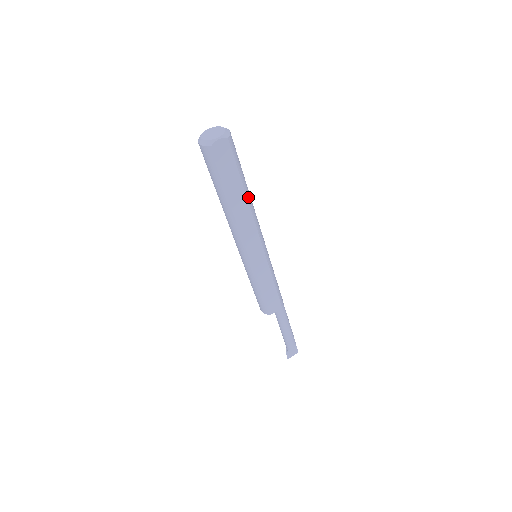
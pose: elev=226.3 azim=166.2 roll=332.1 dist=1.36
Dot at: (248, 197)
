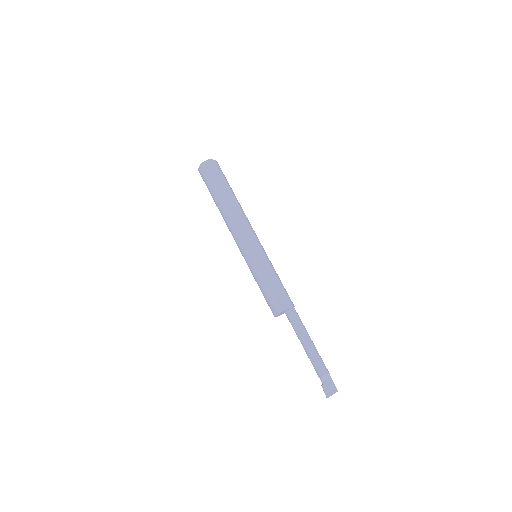
Dot at: (236, 199)
